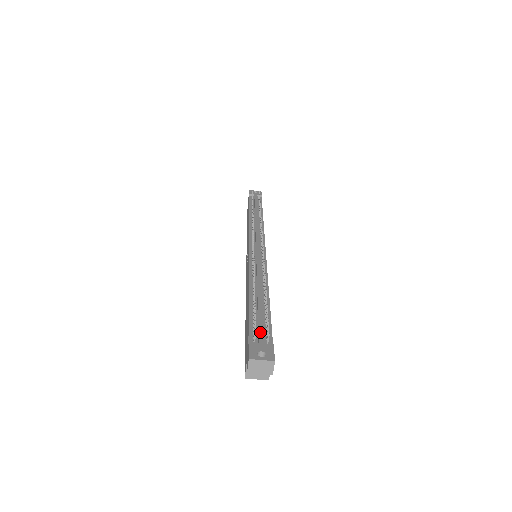
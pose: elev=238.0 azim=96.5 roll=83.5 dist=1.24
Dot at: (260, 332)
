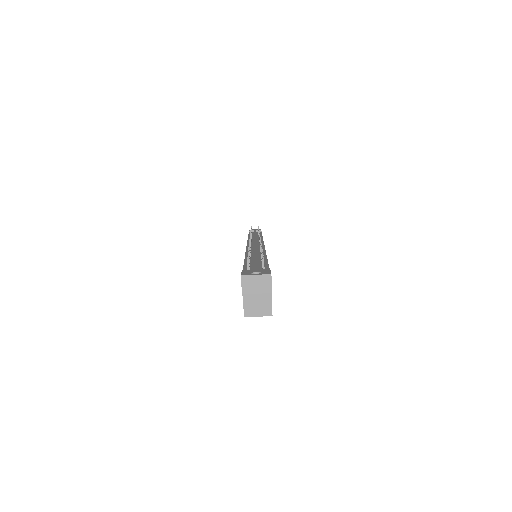
Dot at: (255, 266)
